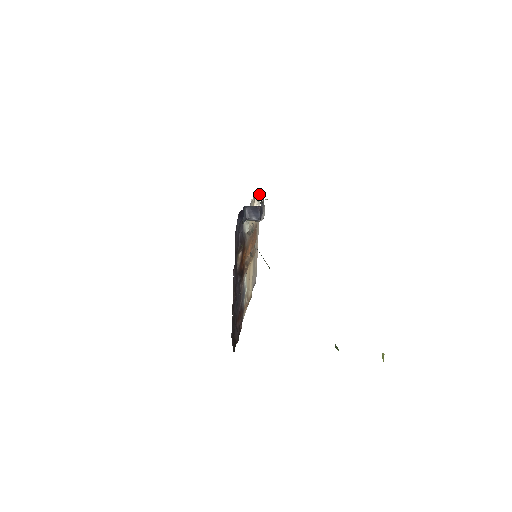
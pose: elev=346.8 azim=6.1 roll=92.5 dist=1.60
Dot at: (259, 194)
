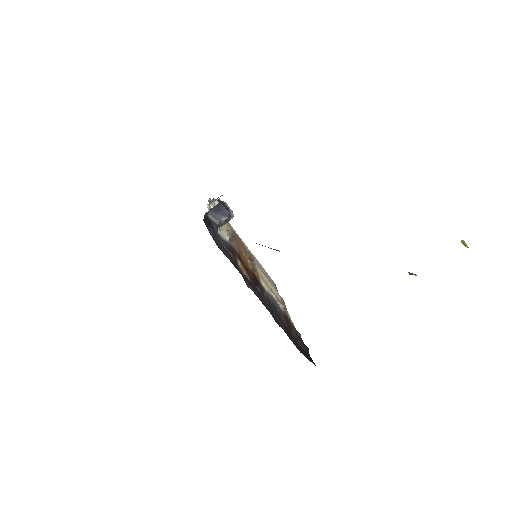
Dot at: occluded
